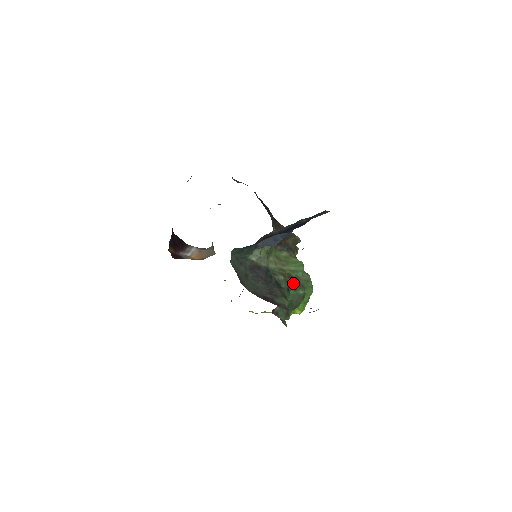
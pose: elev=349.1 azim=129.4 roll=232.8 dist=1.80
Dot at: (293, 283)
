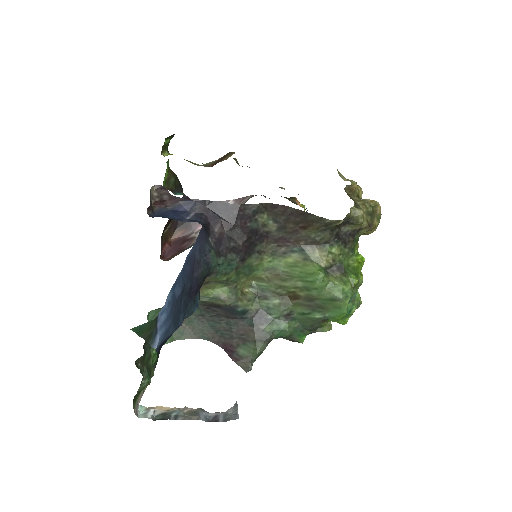
Dot at: (301, 305)
